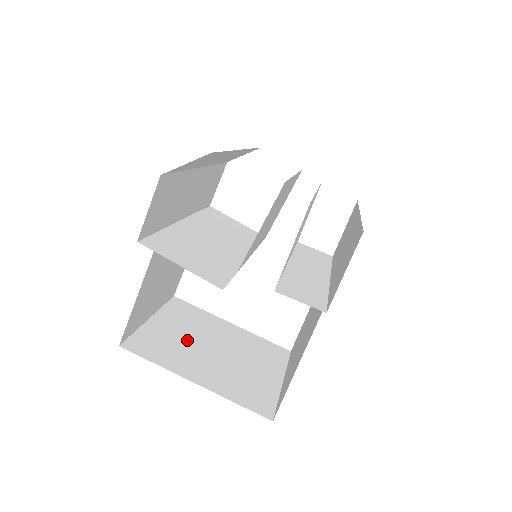
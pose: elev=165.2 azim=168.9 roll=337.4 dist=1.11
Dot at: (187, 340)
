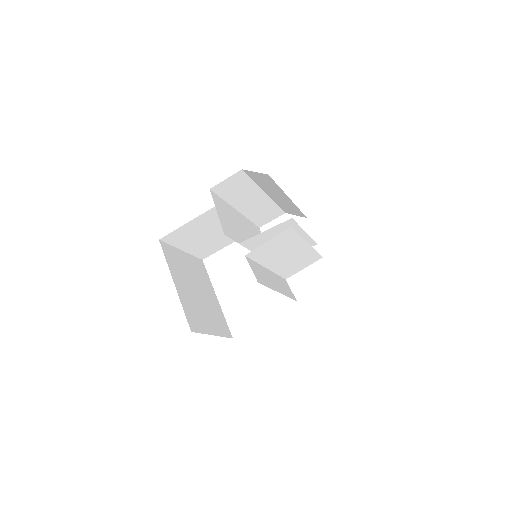
Dot at: (189, 274)
